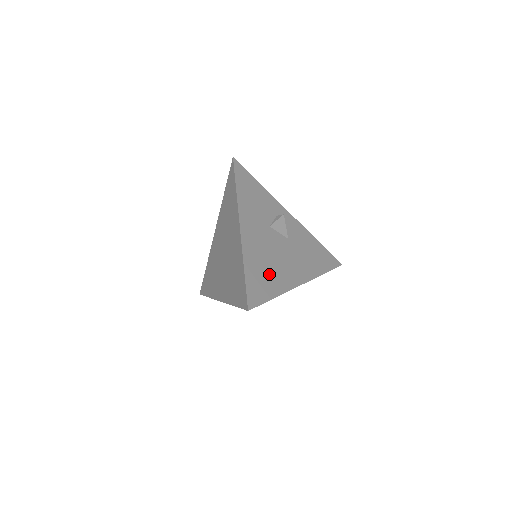
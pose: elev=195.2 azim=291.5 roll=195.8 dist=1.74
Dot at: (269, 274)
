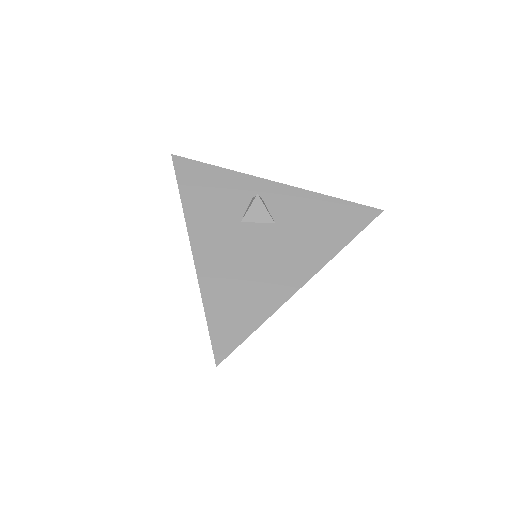
Dot at: (246, 295)
